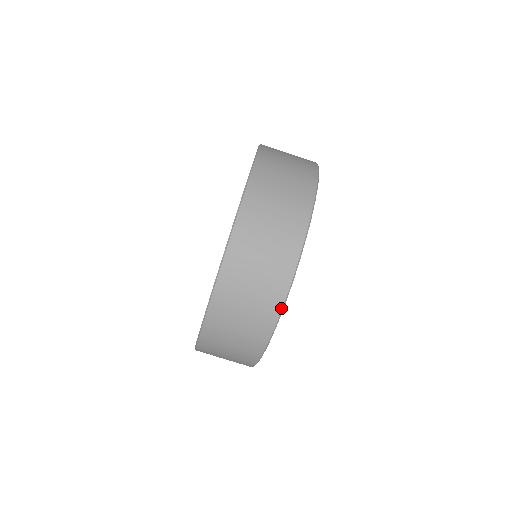
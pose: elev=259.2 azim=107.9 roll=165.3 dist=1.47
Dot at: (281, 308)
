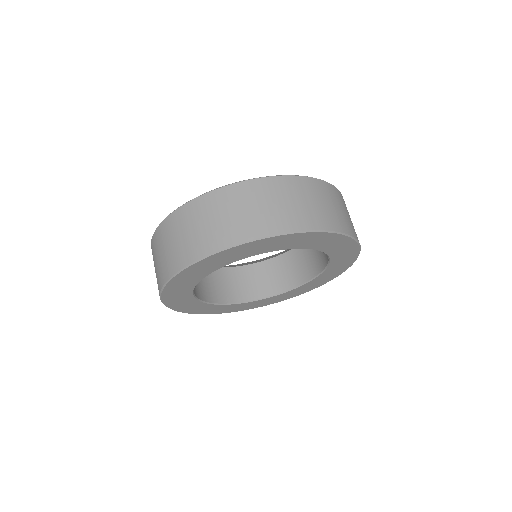
Dot at: (216, 250)
